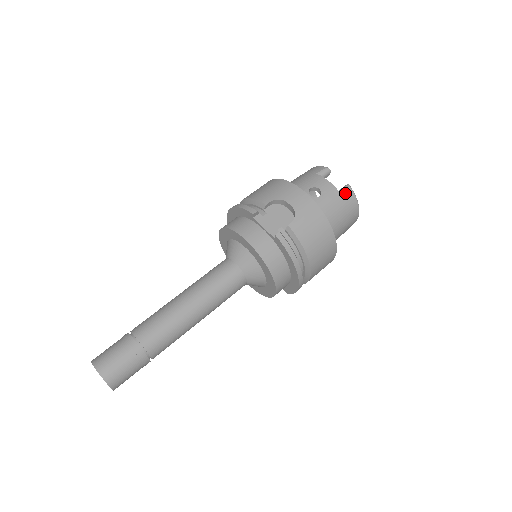
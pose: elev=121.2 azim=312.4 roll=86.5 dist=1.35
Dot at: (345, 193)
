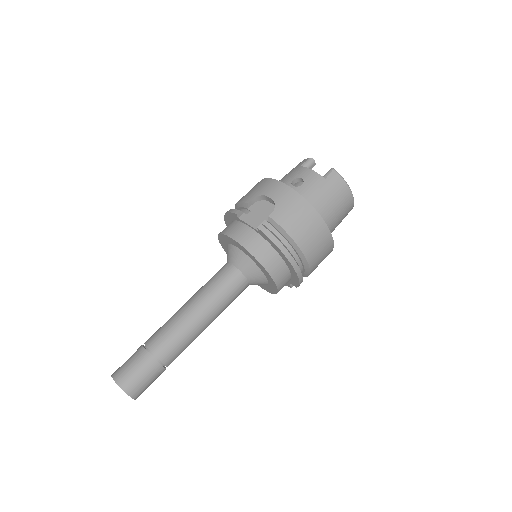
Dot at: (329, 176)
